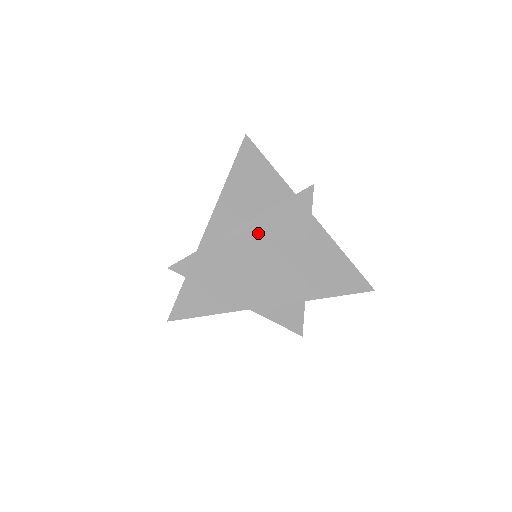
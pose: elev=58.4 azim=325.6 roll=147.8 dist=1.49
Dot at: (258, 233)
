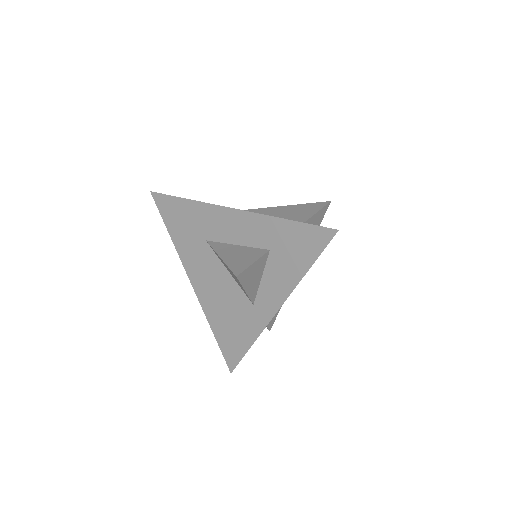
Dot at: (264, 213)
